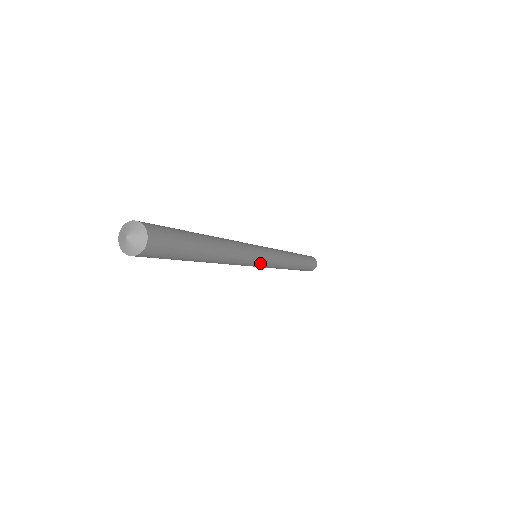
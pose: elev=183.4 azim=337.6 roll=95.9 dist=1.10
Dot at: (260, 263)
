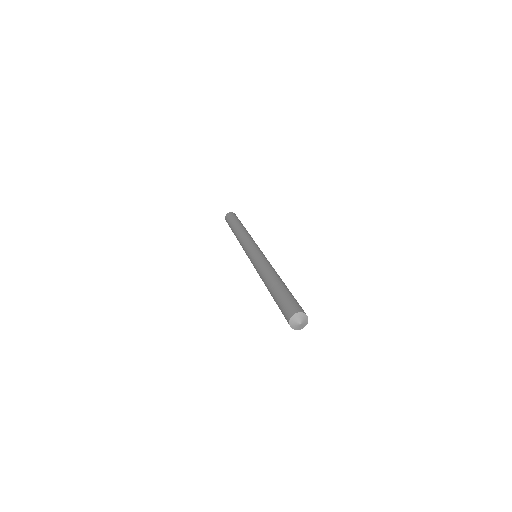
Dot at: occluded
